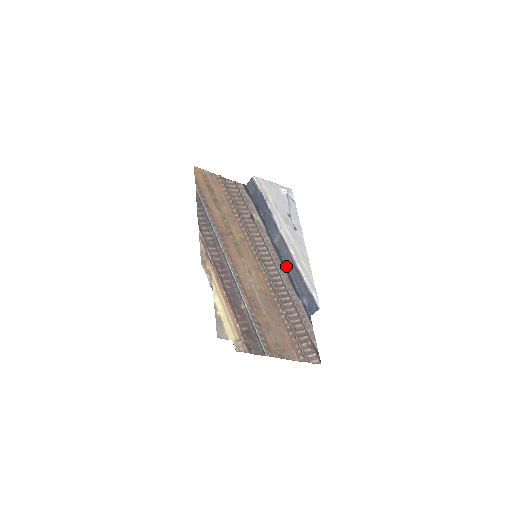
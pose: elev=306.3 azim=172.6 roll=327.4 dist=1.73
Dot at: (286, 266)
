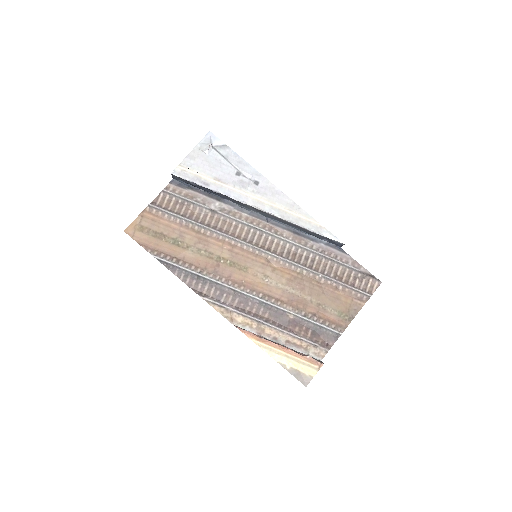
Dot at: (282, 224)
